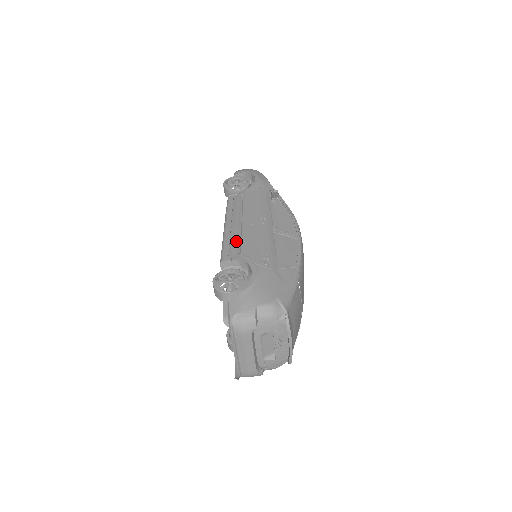
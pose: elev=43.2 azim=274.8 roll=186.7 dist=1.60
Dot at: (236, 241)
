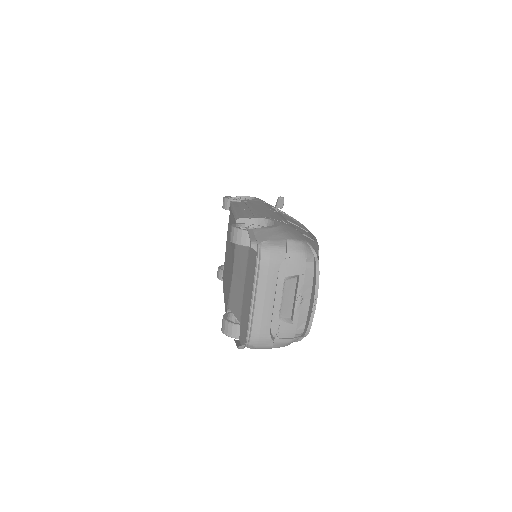
Dot at: (250, 213)
